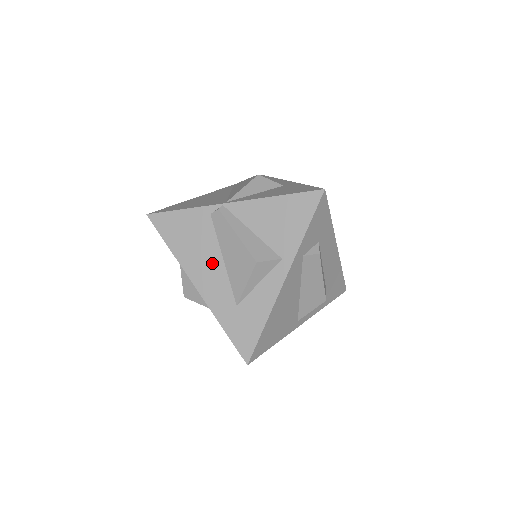
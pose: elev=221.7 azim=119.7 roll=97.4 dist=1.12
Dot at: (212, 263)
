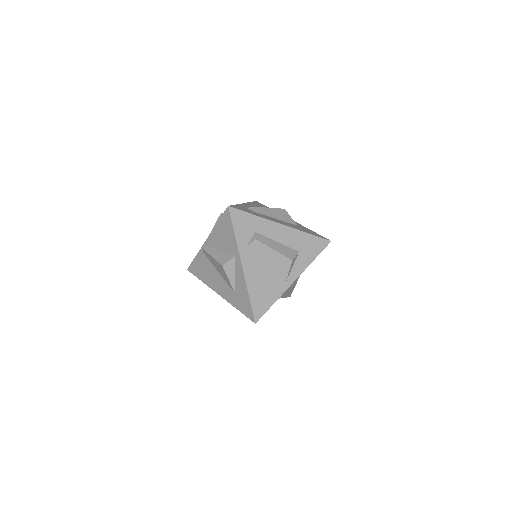
Dot at: (216, 277)
